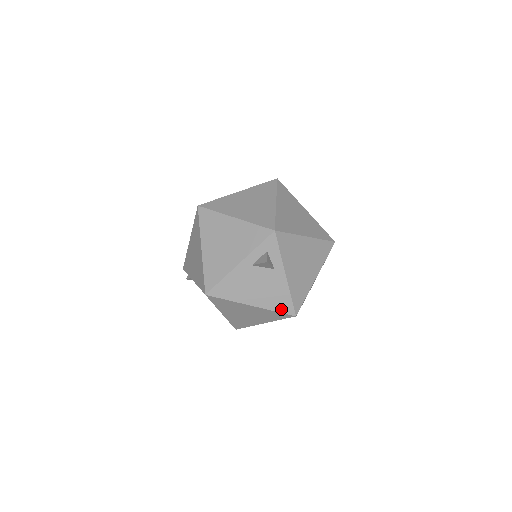
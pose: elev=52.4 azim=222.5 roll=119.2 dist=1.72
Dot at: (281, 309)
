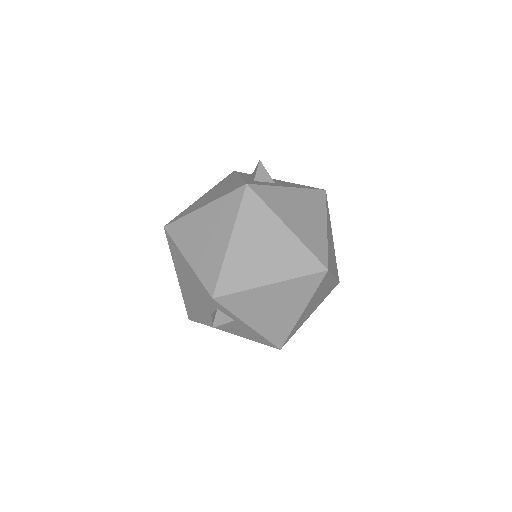
Dot at: (262, 342)
